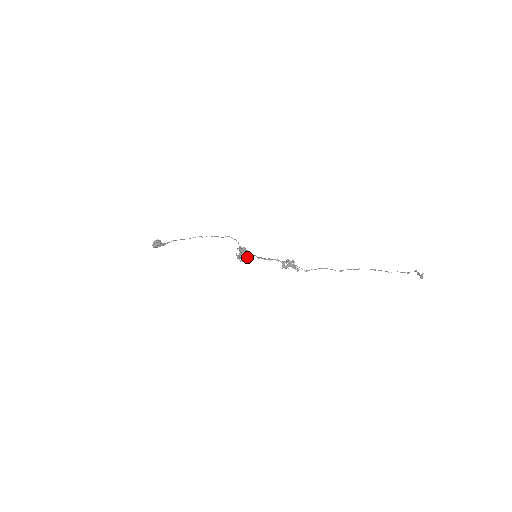
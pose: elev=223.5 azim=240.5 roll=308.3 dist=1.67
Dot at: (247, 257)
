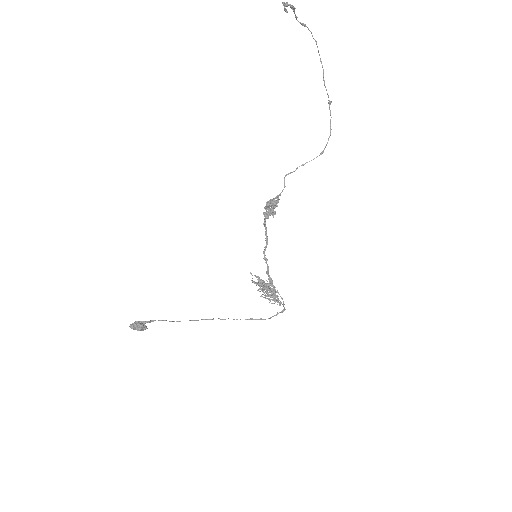
Dot at: (269, 282)
